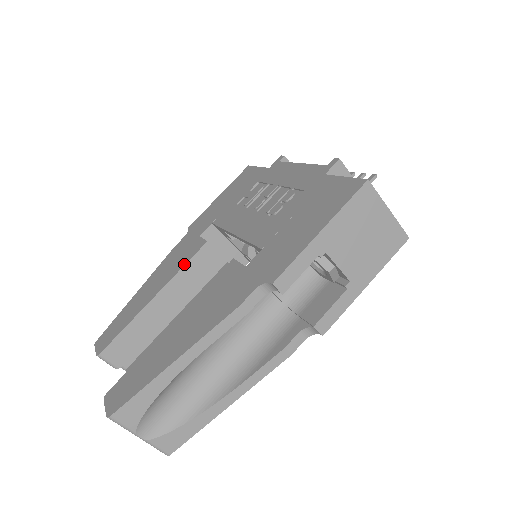
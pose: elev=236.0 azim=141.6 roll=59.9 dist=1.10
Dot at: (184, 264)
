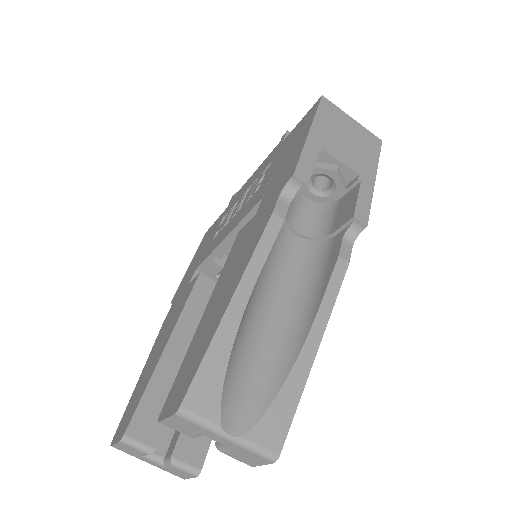
Dot at: (185, 301)
